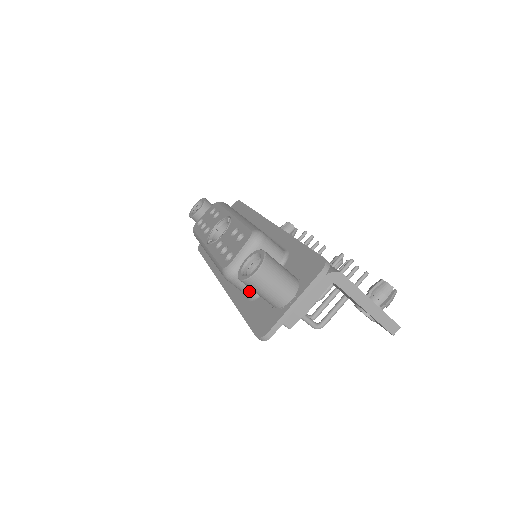
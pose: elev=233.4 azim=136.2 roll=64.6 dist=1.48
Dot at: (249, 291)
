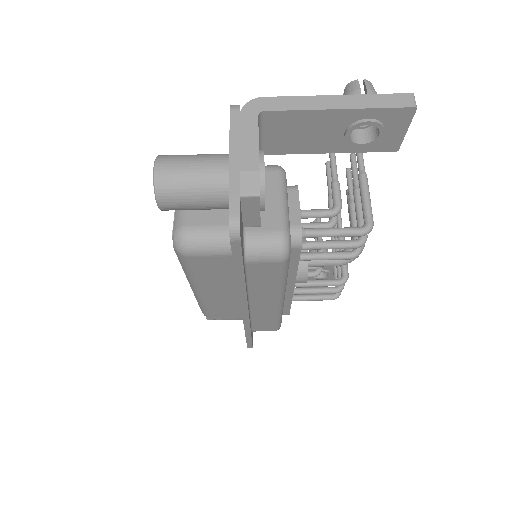
Dot at: (219, 241)
